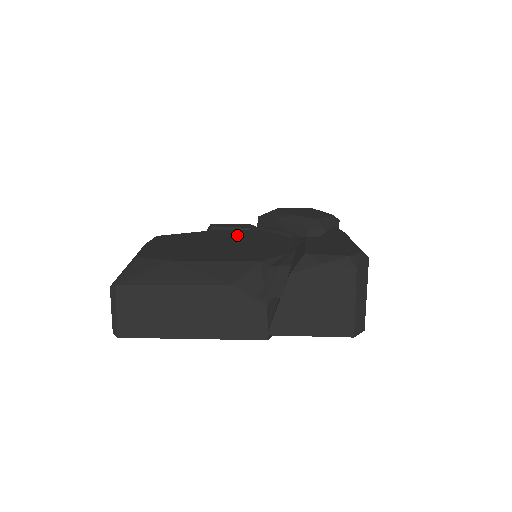
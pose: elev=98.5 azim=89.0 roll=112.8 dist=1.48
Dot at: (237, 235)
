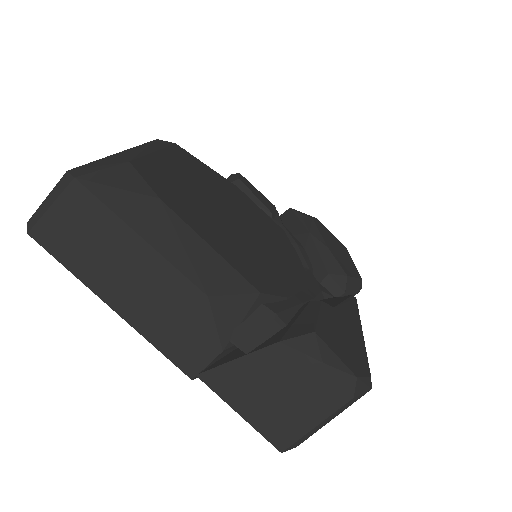
Dot at: (257, 217)
